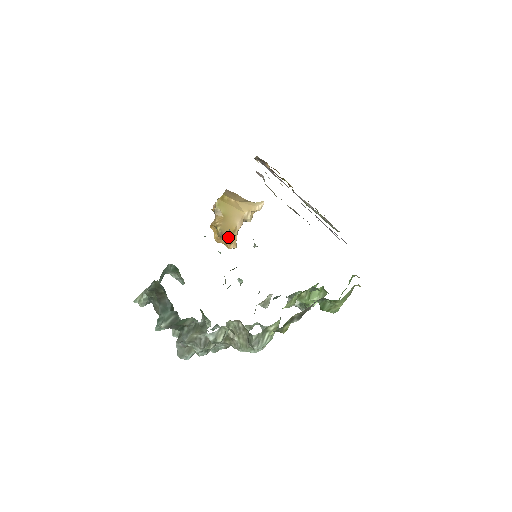
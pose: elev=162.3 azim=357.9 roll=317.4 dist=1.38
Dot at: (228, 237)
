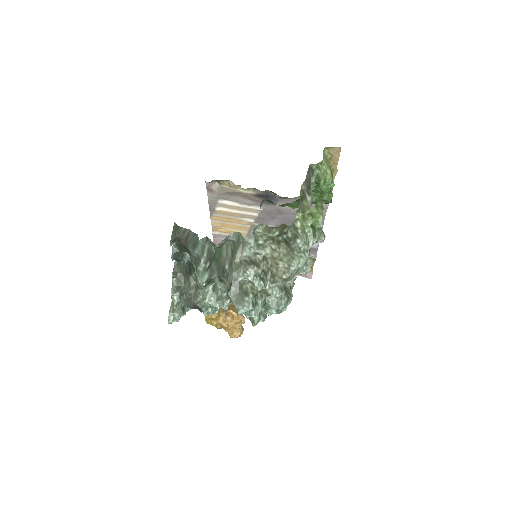
Dot at: occluded
